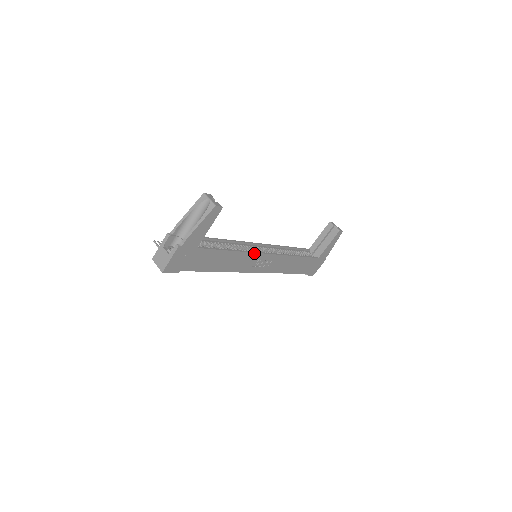
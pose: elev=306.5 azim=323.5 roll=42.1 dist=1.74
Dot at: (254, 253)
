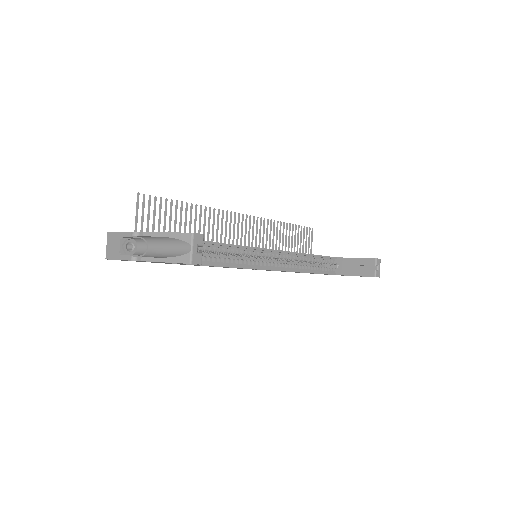
Dot at: (245, 268)
